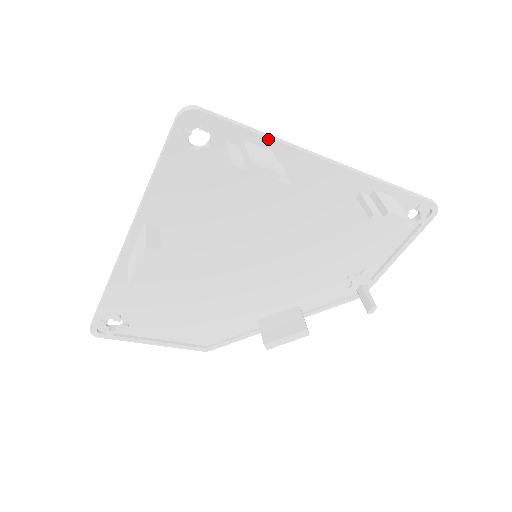
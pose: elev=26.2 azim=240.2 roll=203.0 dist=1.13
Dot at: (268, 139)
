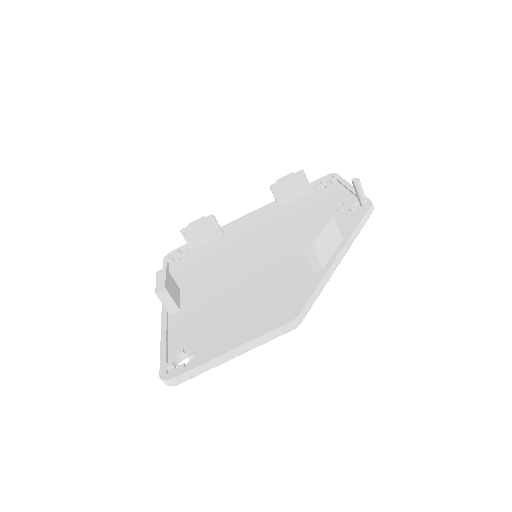
Dot at: occluded
